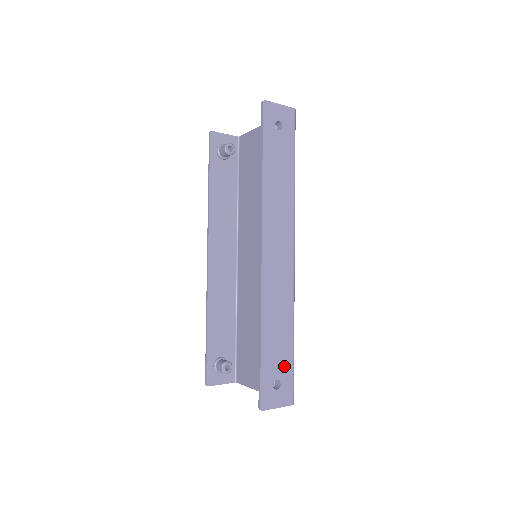
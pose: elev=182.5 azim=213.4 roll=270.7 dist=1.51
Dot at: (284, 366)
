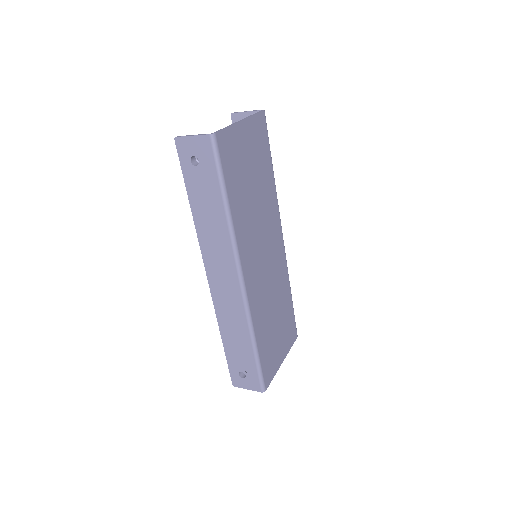
Dot at: (248, 364)
